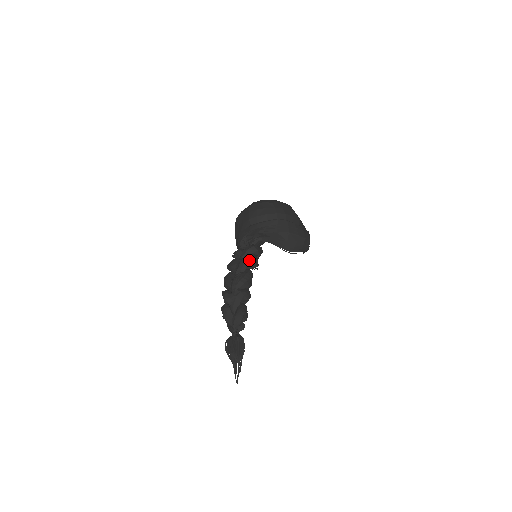
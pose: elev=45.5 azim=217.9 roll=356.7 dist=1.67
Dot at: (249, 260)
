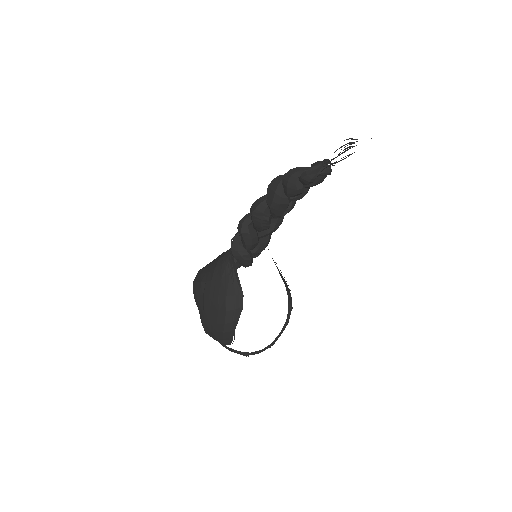
Dot at: occluded
